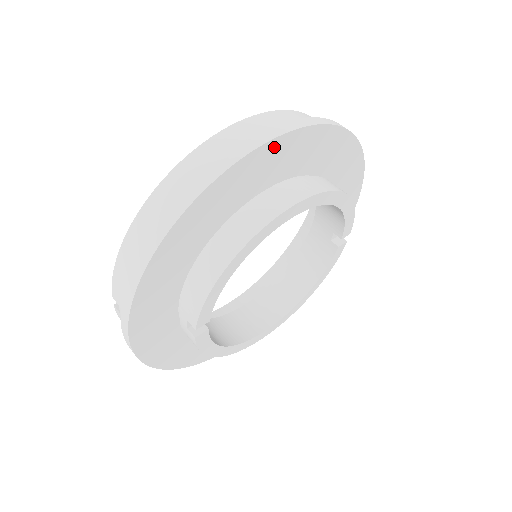
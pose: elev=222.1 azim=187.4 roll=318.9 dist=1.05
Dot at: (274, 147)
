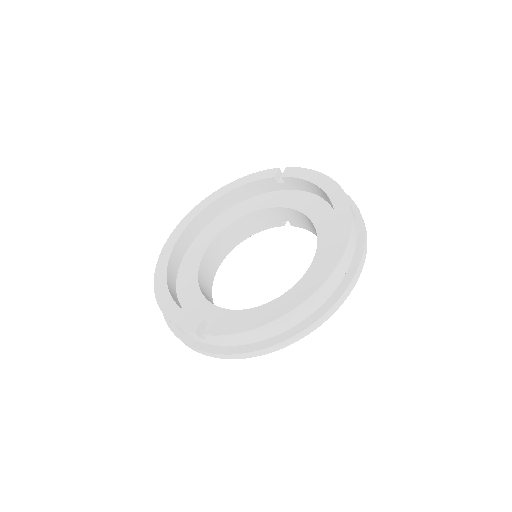
Dot at: occluded
